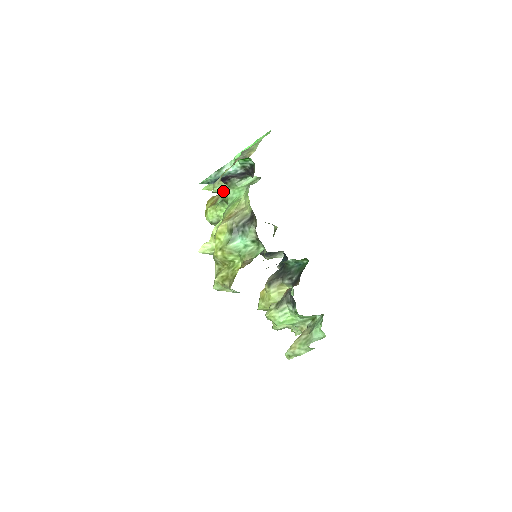
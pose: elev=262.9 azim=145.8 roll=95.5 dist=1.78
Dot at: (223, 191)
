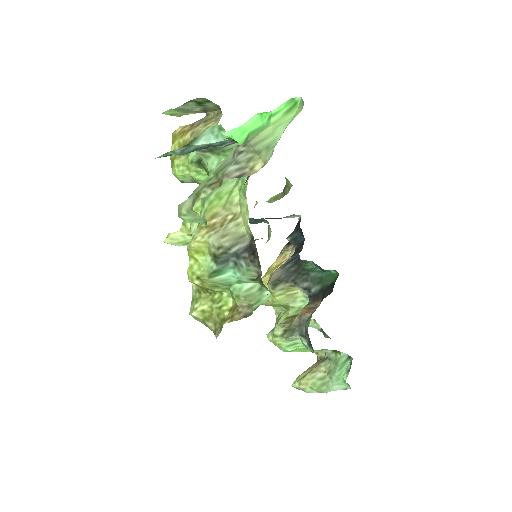
Dot at: (198, 222)
